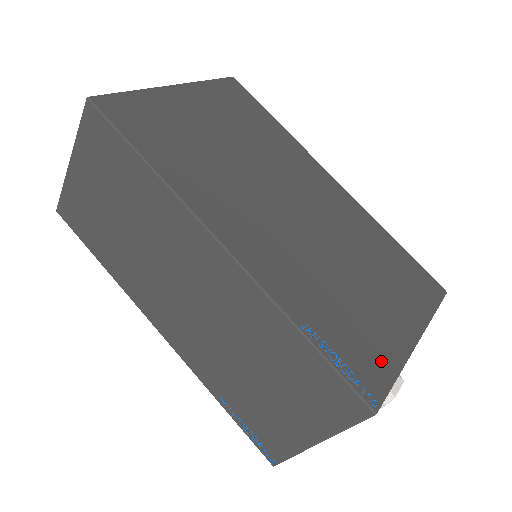
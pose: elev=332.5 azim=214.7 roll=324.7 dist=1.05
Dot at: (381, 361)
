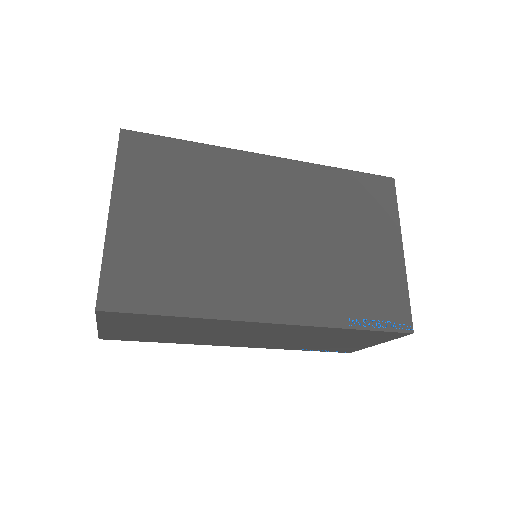
Dot at: (395, 294)
